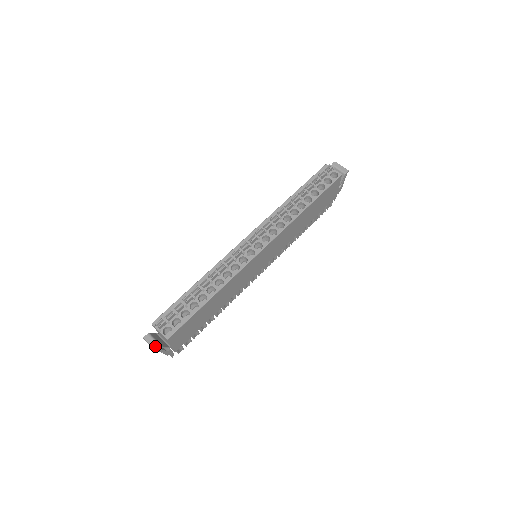
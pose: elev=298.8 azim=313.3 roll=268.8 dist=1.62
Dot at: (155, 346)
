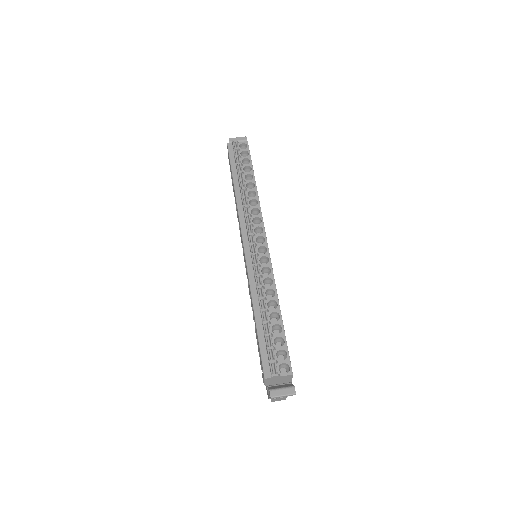
Dot at: (288, 392)
